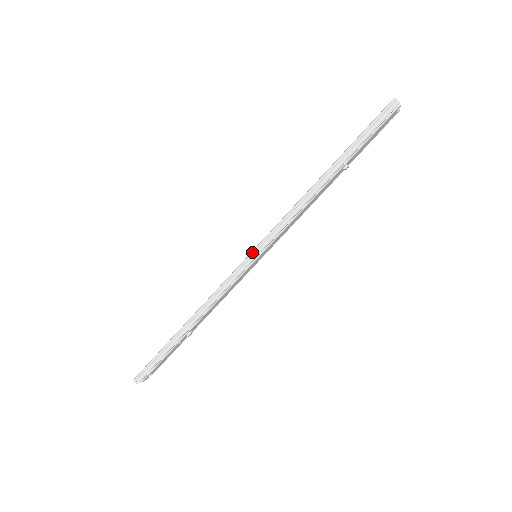
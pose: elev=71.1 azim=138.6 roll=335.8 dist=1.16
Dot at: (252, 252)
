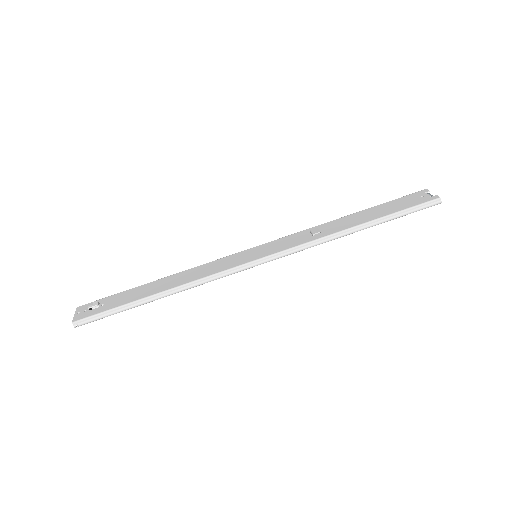
Dot at: (261, 259)
